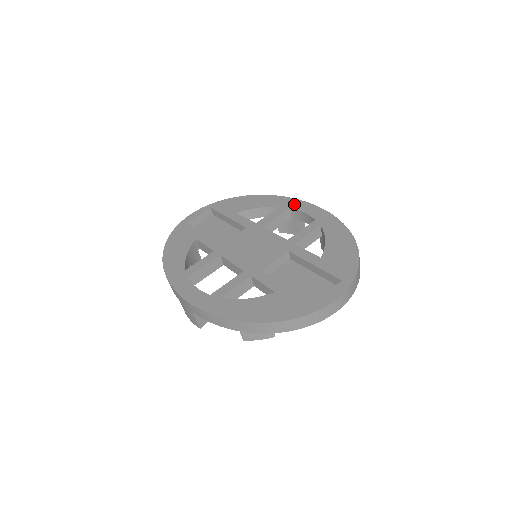
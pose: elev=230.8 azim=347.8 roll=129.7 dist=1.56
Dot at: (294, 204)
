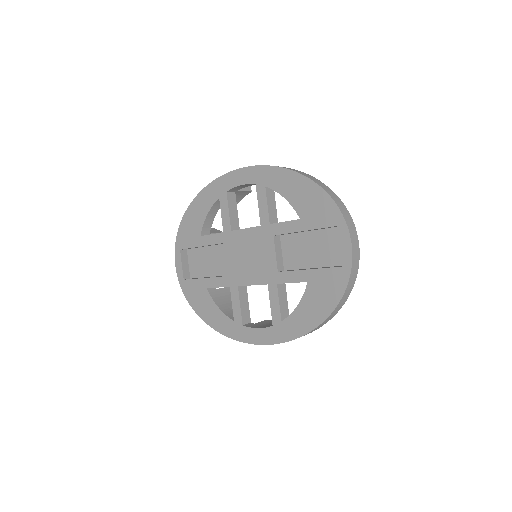
Dot at: (224, 184)
